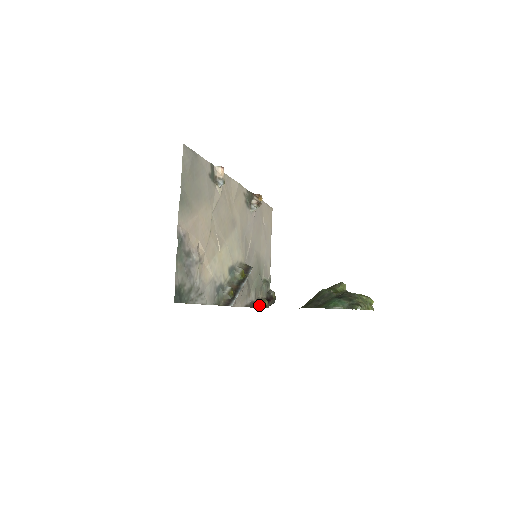
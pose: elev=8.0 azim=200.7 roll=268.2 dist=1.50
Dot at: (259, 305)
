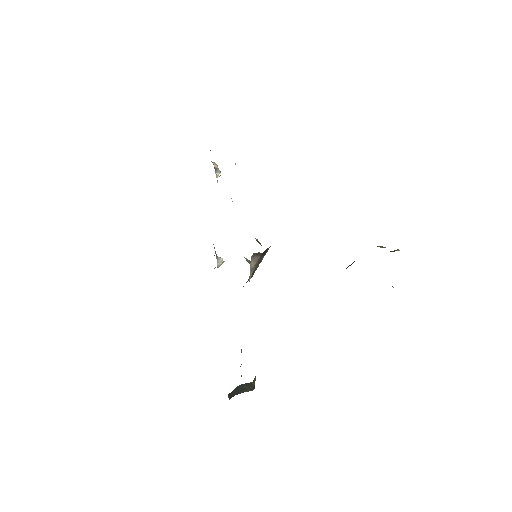
Dot at: occluded
